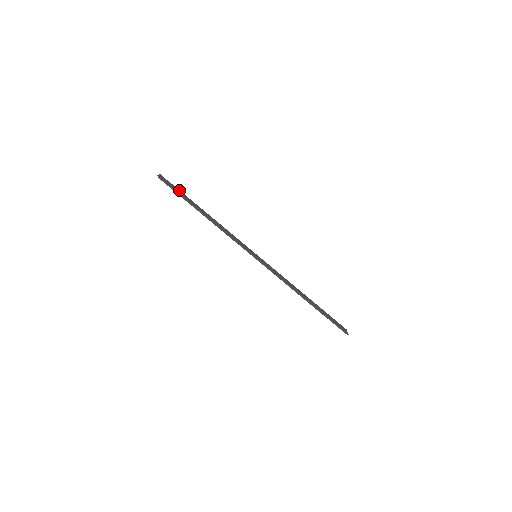
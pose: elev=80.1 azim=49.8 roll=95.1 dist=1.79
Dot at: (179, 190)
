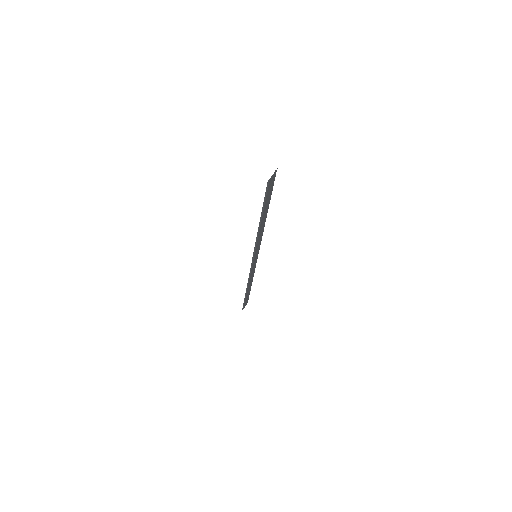
Dot at: occluded
